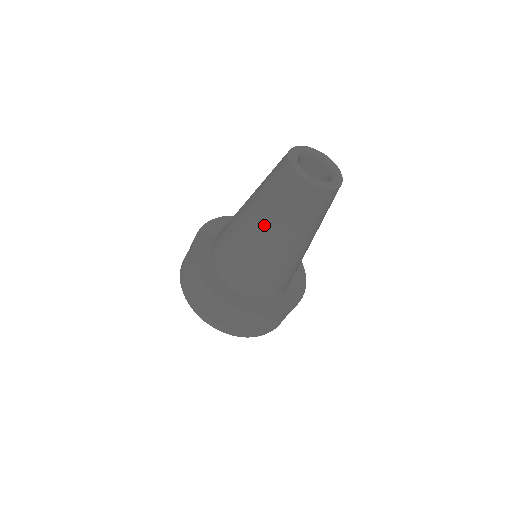
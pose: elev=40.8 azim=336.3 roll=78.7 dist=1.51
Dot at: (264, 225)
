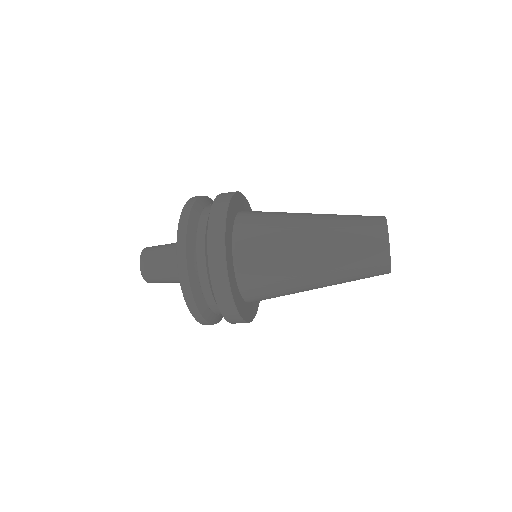
Dot at: (321, 237)
